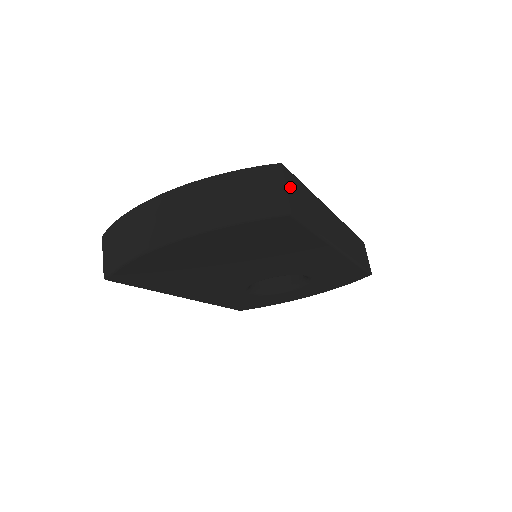
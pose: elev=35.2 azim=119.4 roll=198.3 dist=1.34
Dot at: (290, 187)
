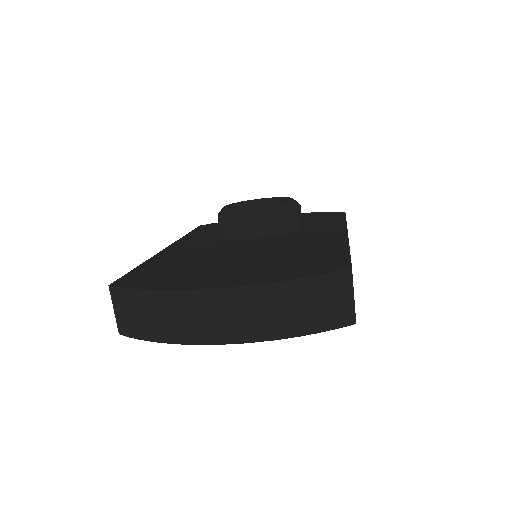
Dot at: occluded
